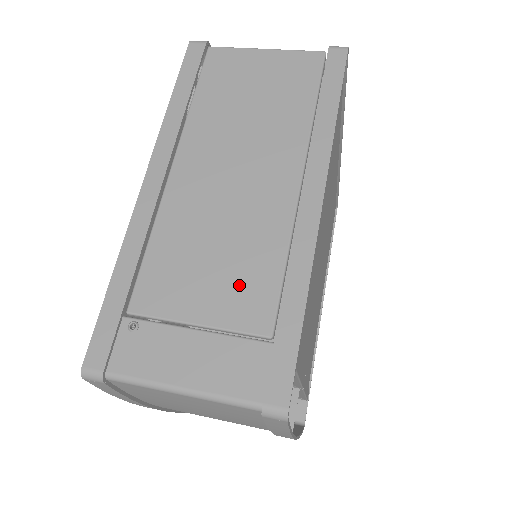
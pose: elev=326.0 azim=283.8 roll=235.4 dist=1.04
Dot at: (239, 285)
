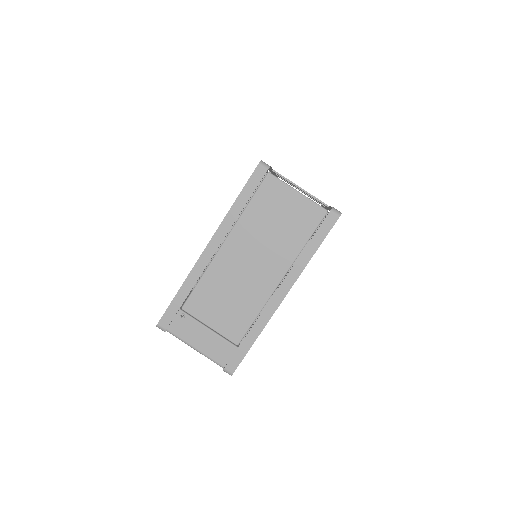
Dot at: (233, 319)
